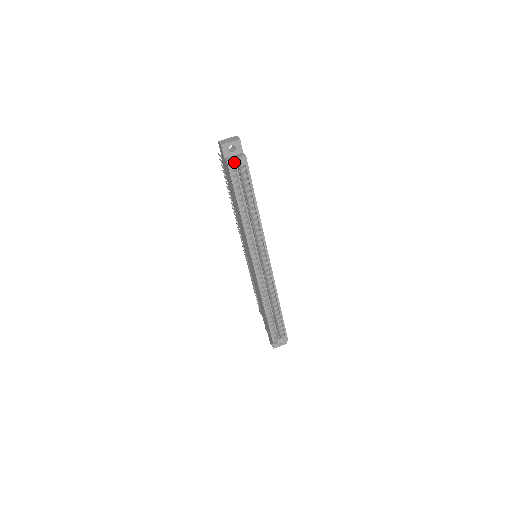
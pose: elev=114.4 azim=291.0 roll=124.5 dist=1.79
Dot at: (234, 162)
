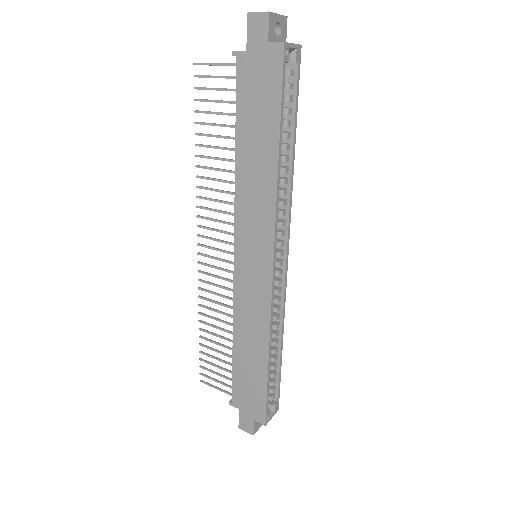
Dot at: (287, 50)
